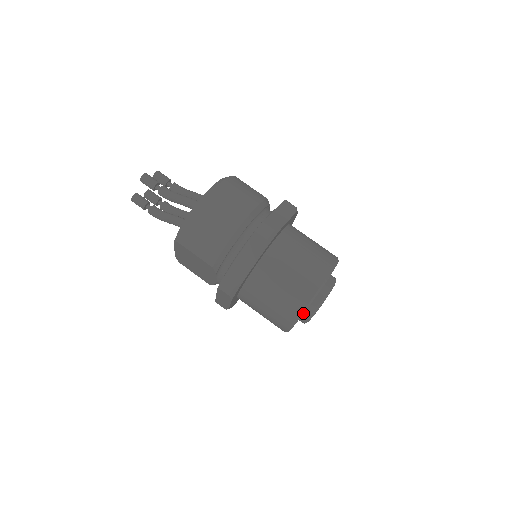
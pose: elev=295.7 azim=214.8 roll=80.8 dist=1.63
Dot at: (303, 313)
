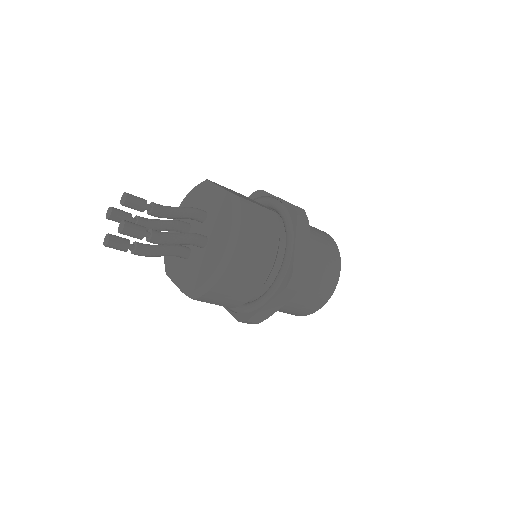
Dot at: (312, 313)
